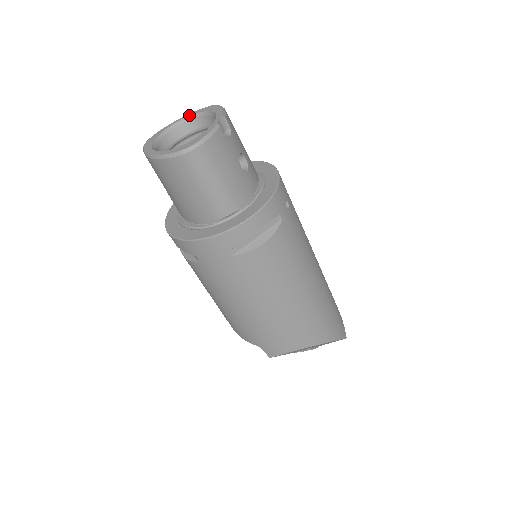
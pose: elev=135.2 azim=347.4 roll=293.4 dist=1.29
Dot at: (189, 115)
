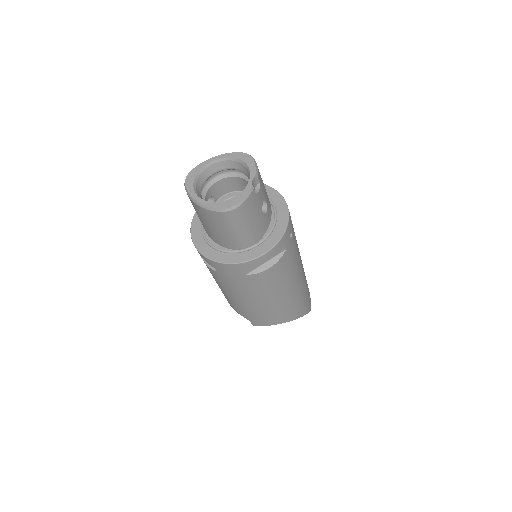
Dot at: (224, 156)
